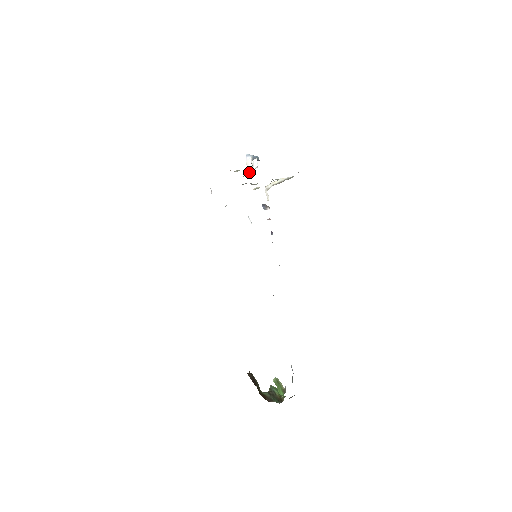
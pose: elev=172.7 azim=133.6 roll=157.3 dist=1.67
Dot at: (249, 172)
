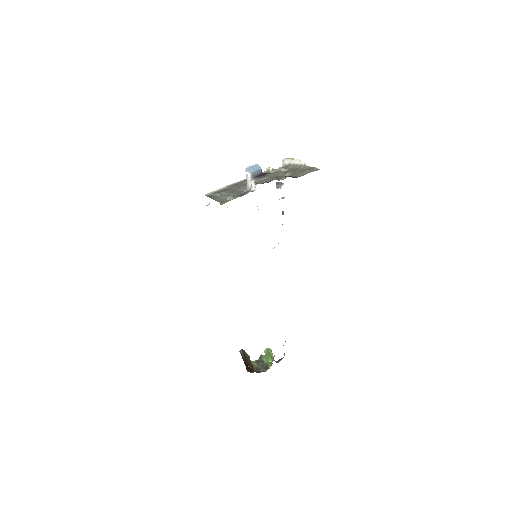
Dot at: (248, 188)
